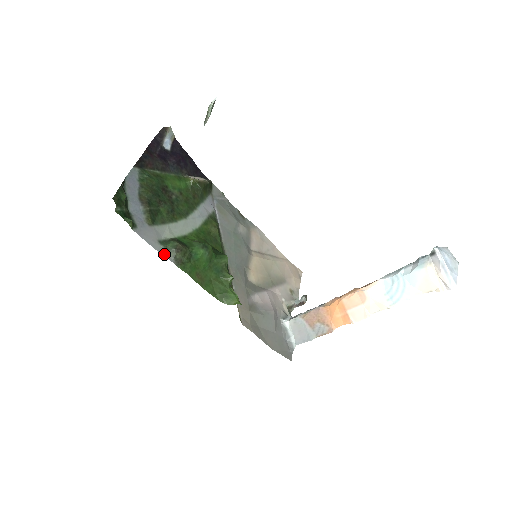
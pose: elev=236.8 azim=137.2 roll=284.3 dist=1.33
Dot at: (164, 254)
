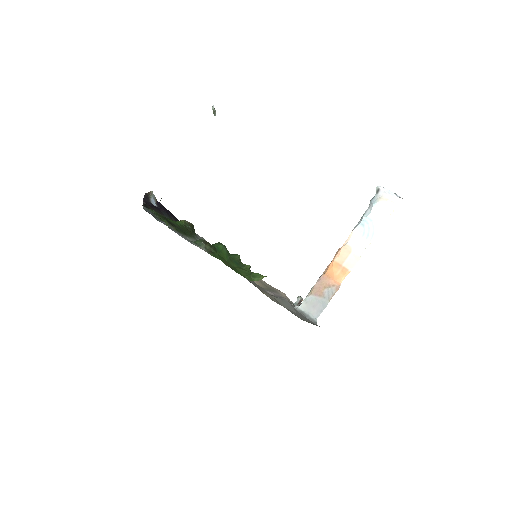
Dot at: (197, 246)
